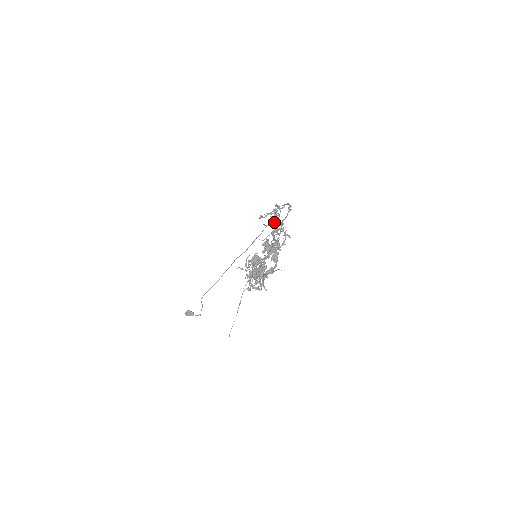
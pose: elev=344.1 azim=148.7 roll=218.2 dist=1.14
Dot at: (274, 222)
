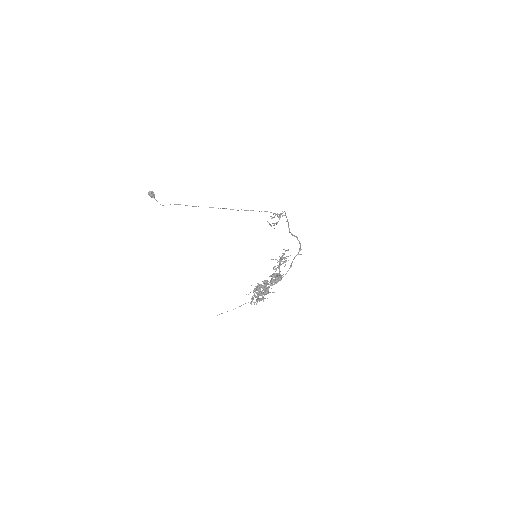
Dot at: occluded
